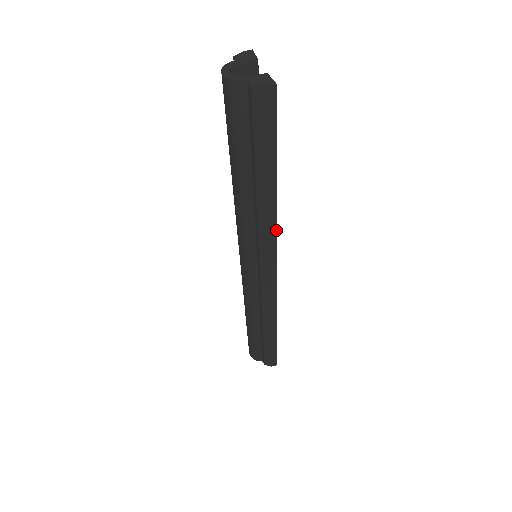
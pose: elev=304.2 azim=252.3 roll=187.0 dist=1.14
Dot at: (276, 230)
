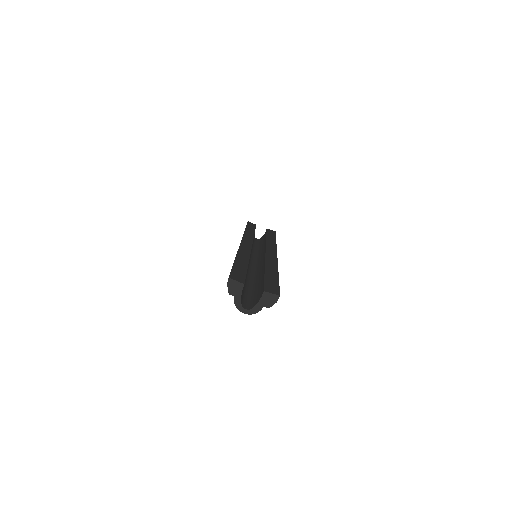
Dot at: (277, 264)
